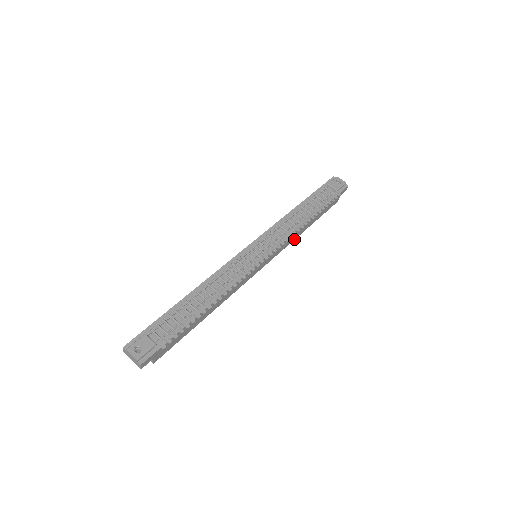
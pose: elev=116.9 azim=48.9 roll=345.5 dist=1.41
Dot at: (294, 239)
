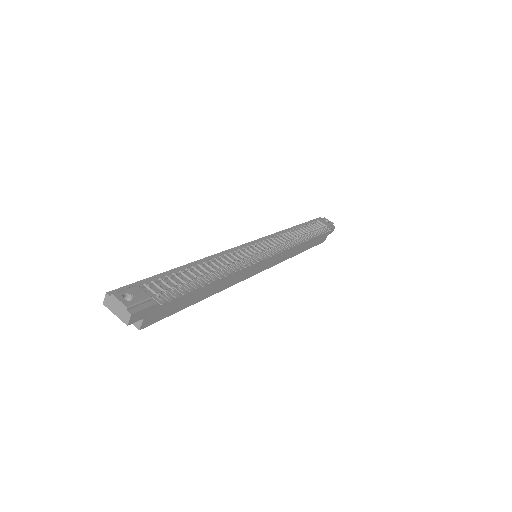
Dot at: (289, 257)
